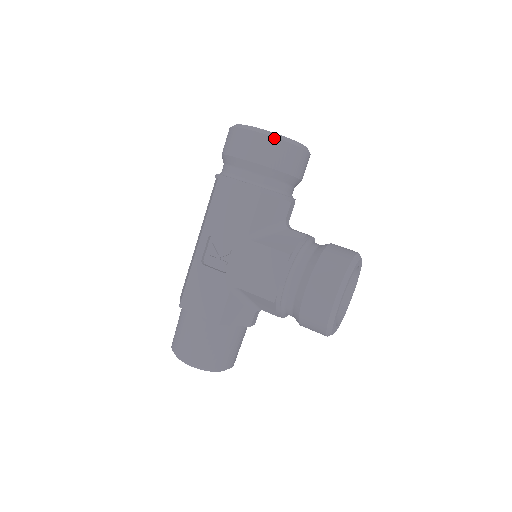
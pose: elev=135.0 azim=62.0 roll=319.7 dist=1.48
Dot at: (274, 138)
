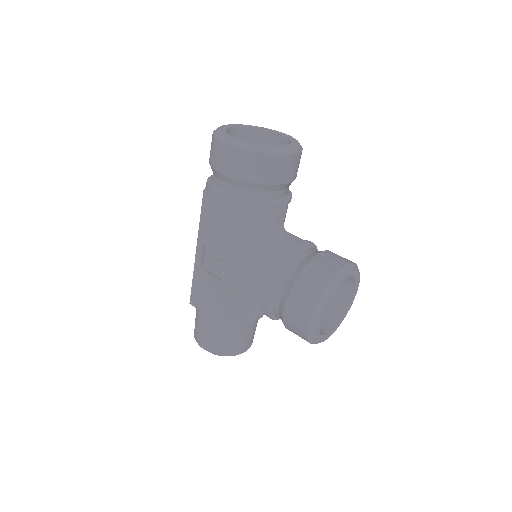
Dot at: (247, 151)
